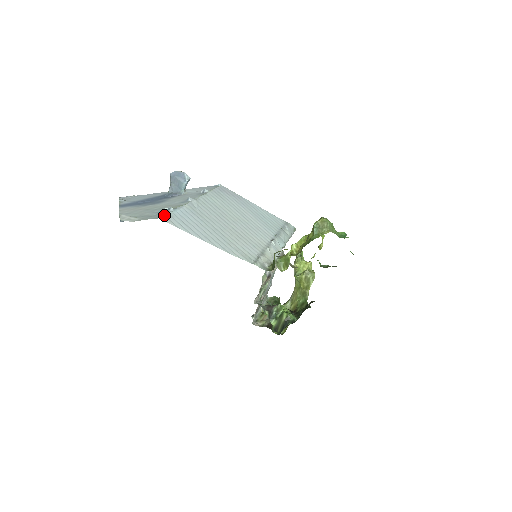
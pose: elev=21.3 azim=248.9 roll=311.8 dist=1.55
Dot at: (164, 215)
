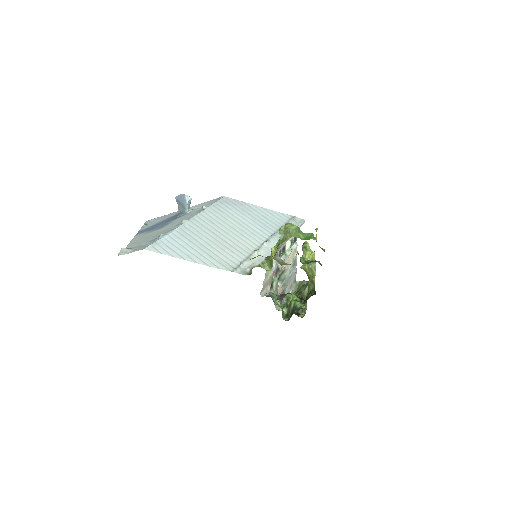
Dot at: (150, 245)
